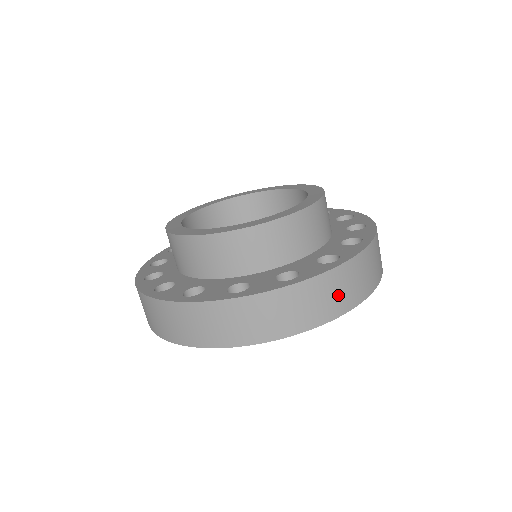
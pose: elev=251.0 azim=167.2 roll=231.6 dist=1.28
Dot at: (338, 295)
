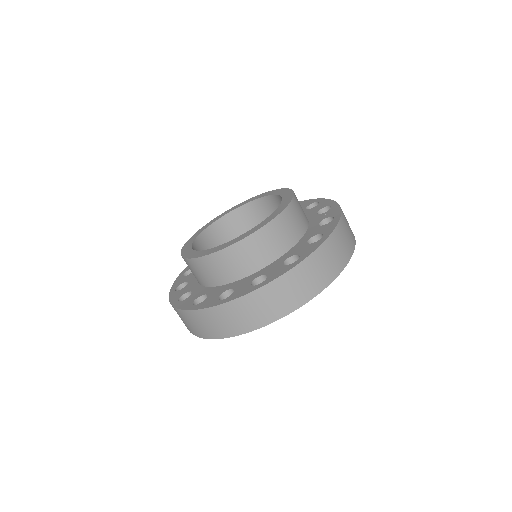
Dot at: (347, 238)
